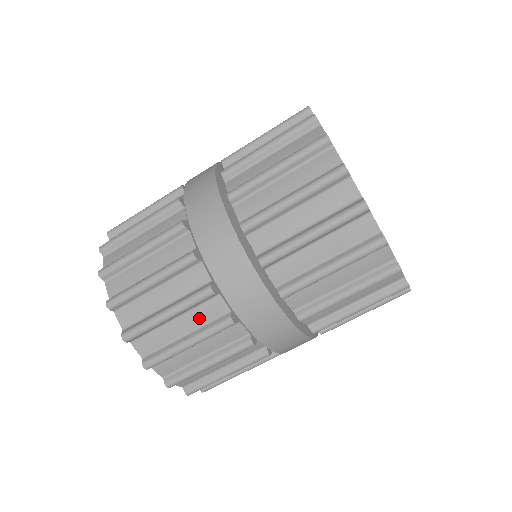
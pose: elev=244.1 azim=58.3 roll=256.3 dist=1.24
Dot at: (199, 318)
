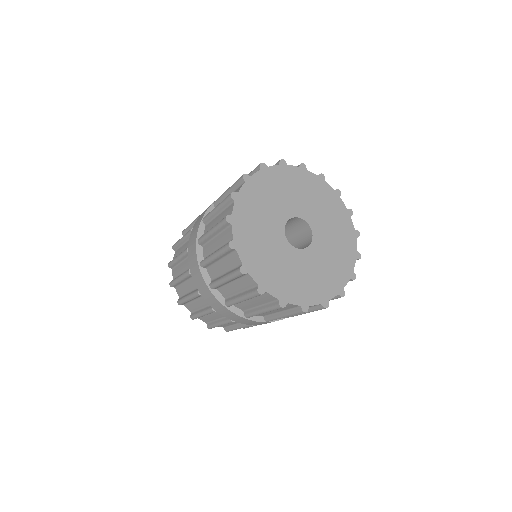
Dot at: (191, 286)
